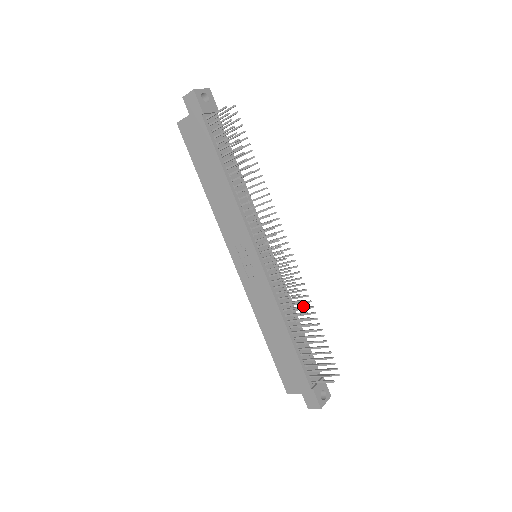
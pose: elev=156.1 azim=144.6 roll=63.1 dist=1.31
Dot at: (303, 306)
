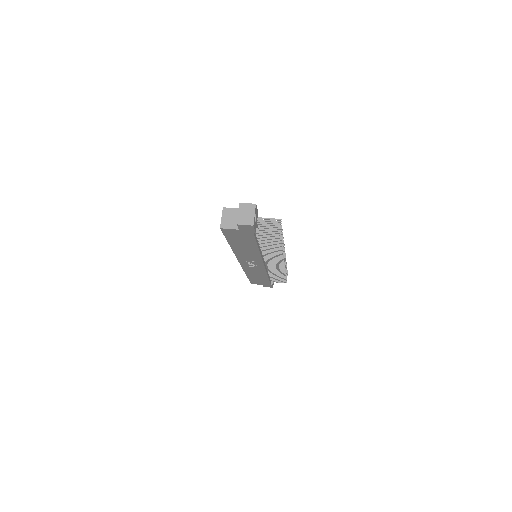
Dot at: (285, 273)
